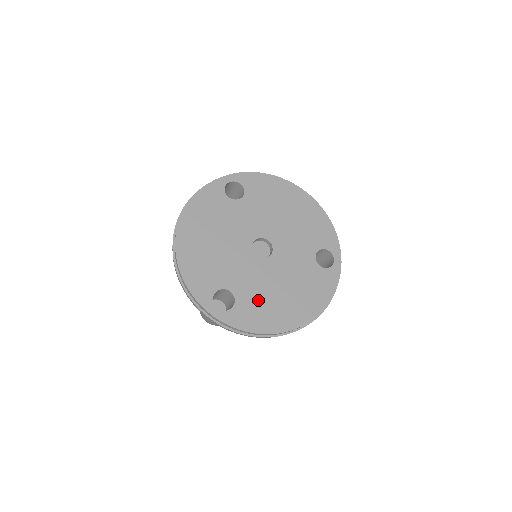
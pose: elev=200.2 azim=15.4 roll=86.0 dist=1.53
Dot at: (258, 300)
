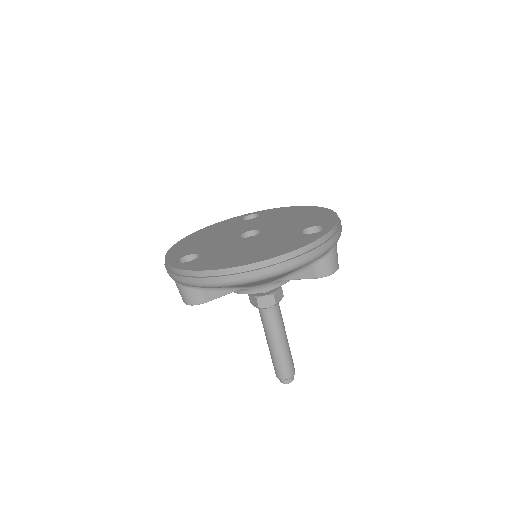
Dot at: (220, 255)
